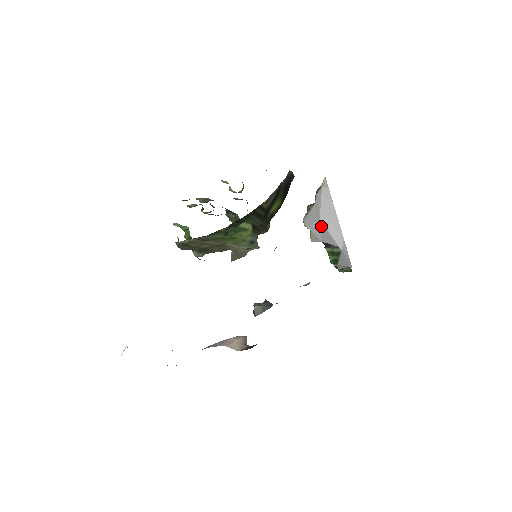
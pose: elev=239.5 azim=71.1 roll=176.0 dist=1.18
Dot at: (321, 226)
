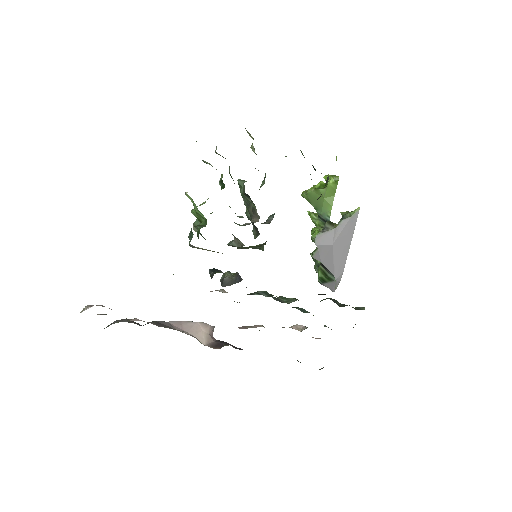
Dot at: (330, 251)
